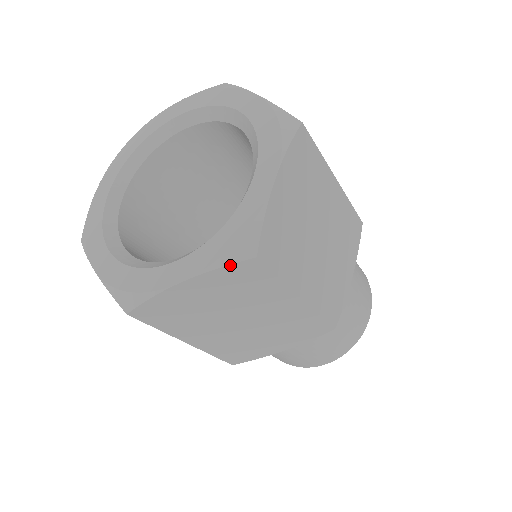
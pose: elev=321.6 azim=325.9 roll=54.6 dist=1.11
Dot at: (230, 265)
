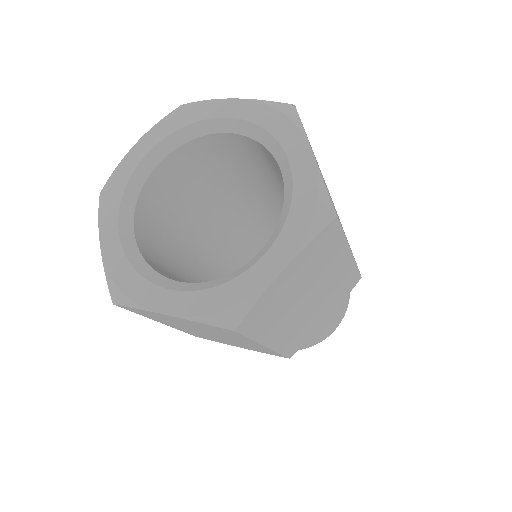
Dot at: (319, 233)
